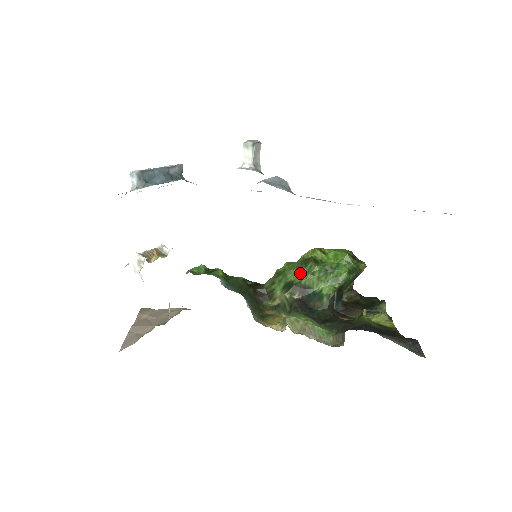
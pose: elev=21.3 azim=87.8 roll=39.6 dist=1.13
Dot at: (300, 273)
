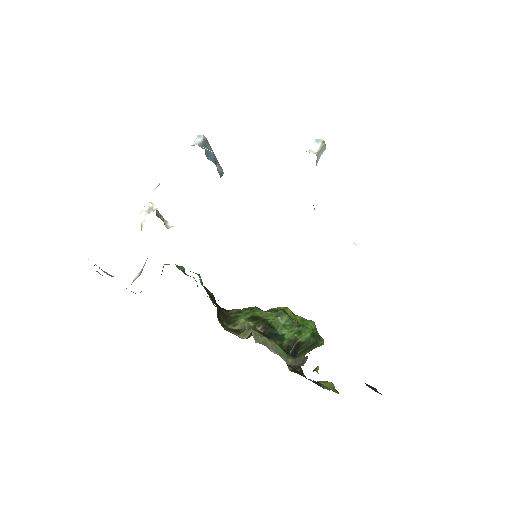
Dot at: (269, 314)
